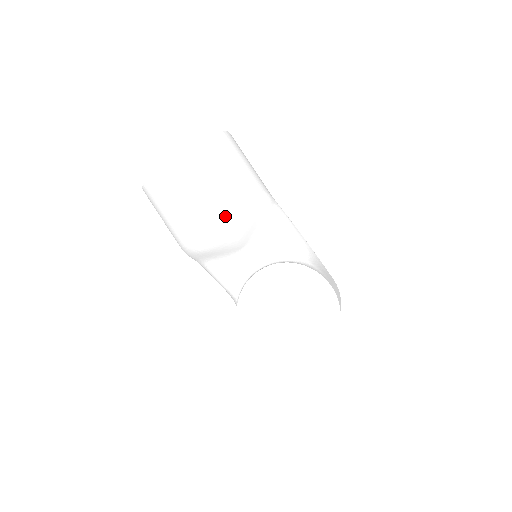
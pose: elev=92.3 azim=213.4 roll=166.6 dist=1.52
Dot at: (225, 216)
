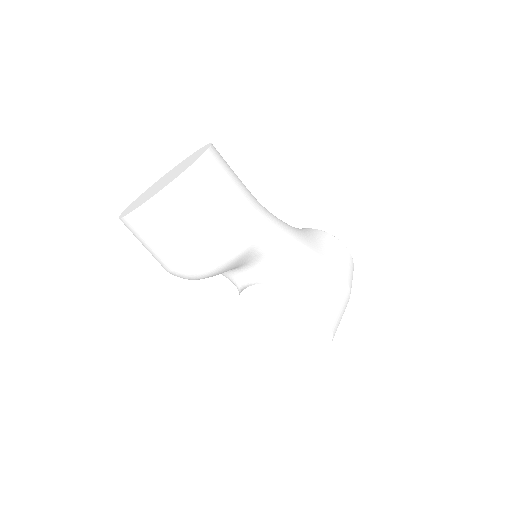
Dot at: (199, 271)
